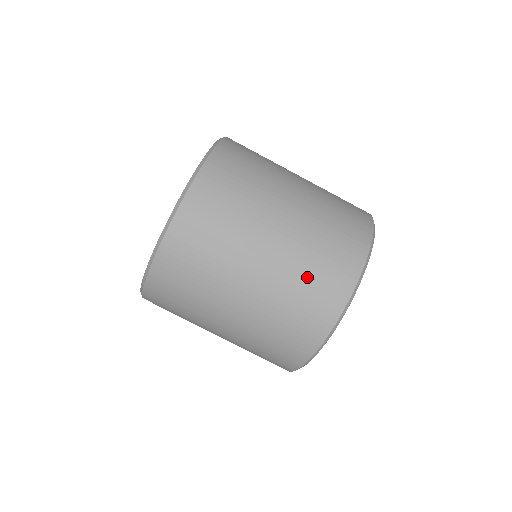
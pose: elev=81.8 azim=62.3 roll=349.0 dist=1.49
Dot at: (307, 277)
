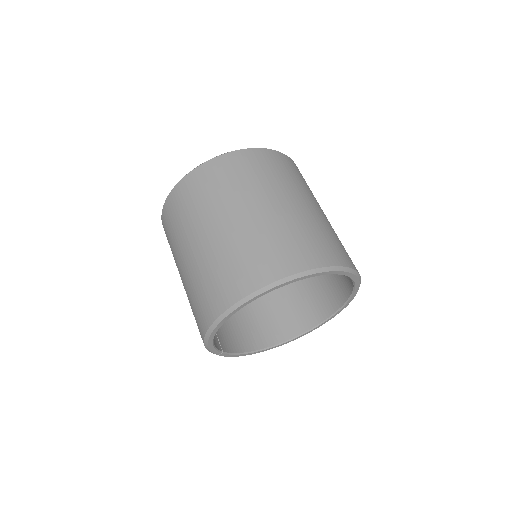
Dot at: (233, 258)
